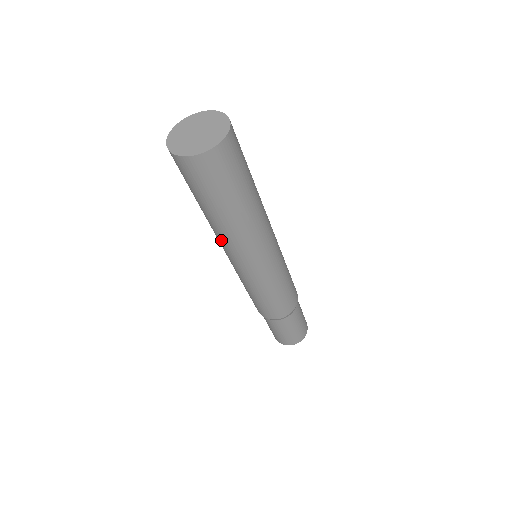
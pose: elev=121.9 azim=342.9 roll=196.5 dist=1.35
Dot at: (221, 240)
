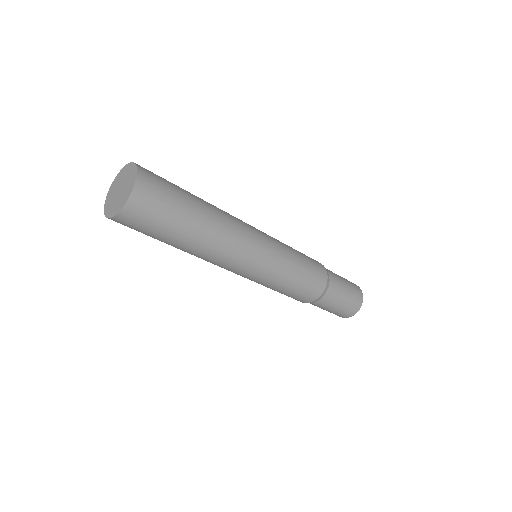
Dot at: occluded
